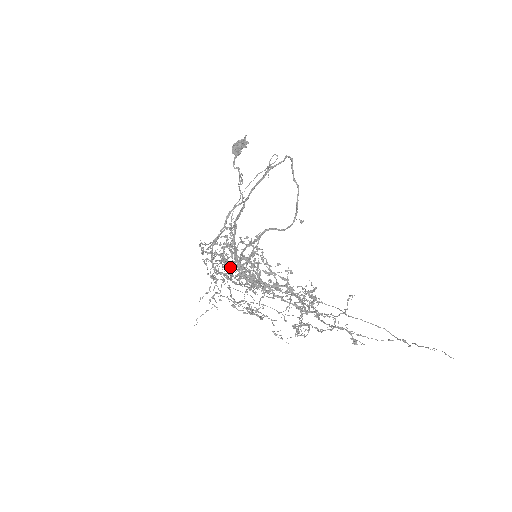
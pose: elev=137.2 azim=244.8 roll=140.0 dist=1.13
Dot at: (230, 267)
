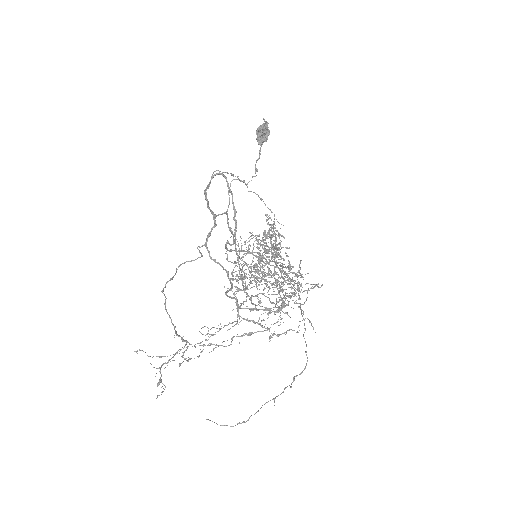
Dot at: (247, 264)
